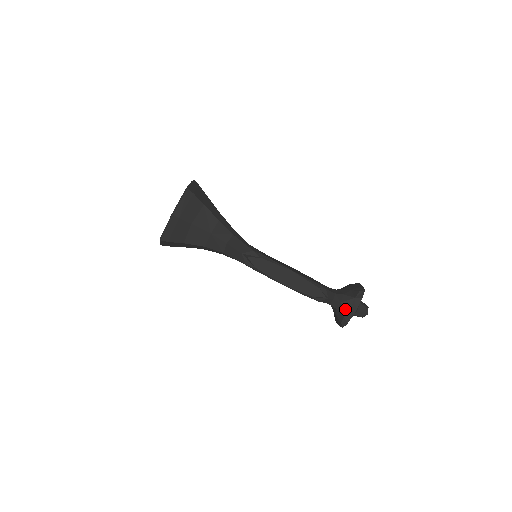
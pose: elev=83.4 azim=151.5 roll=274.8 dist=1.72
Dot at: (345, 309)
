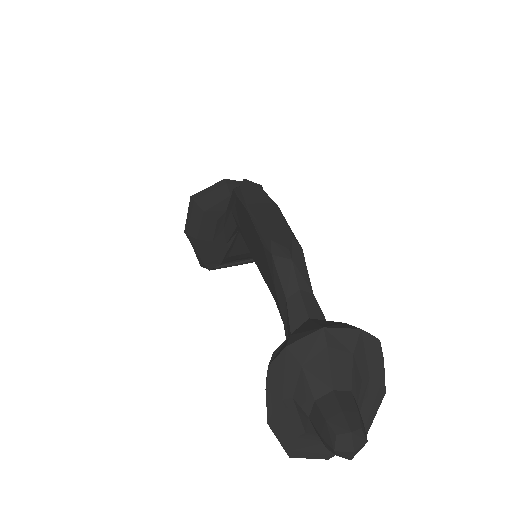
Dot at: (306, 325)
